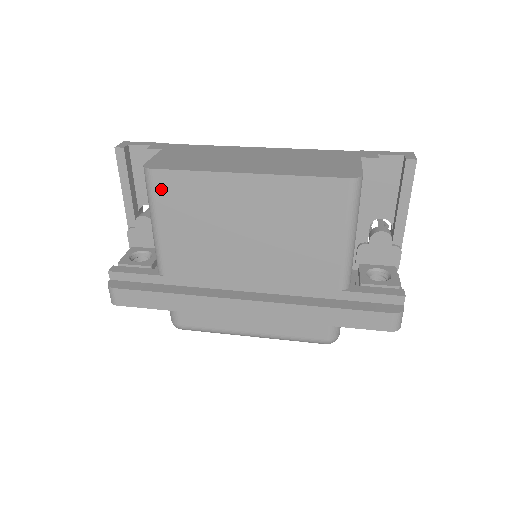
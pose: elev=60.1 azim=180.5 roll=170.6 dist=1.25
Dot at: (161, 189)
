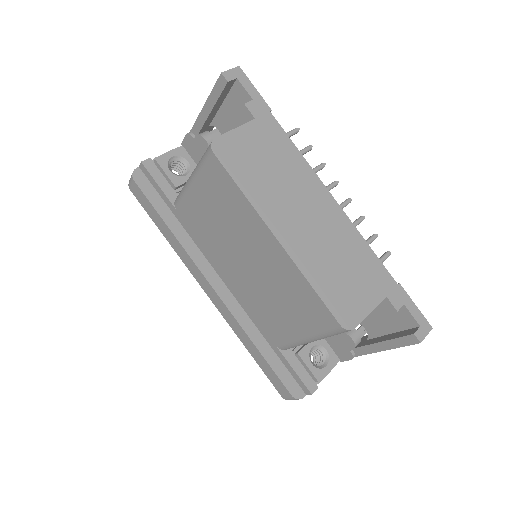
Dot at: (211, 171)
